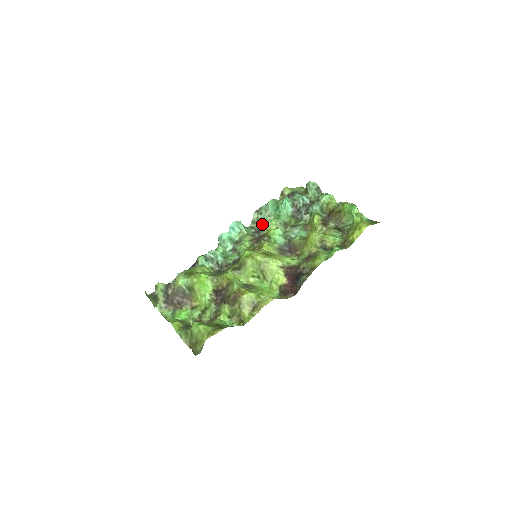
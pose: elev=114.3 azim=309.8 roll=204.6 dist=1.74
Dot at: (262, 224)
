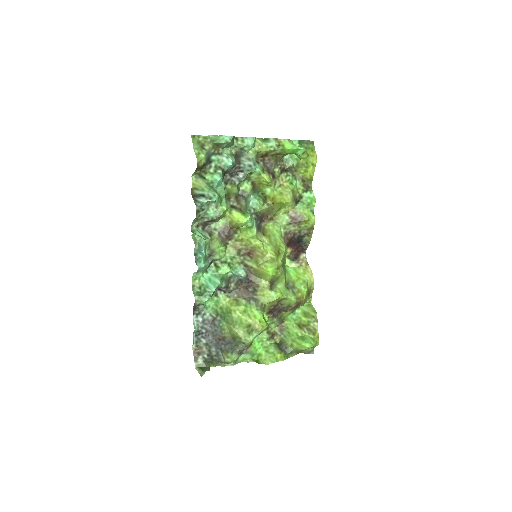
Dot at: (215, 219)
